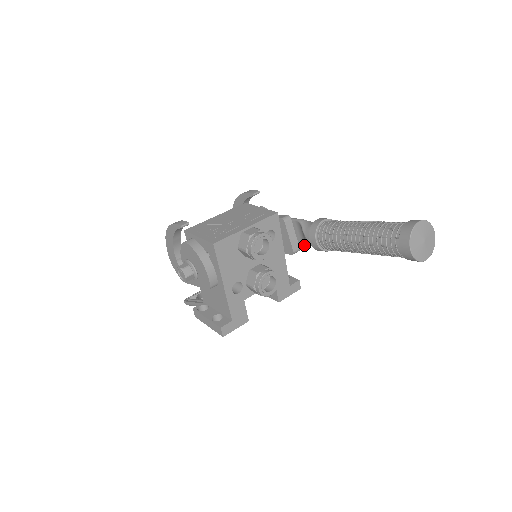
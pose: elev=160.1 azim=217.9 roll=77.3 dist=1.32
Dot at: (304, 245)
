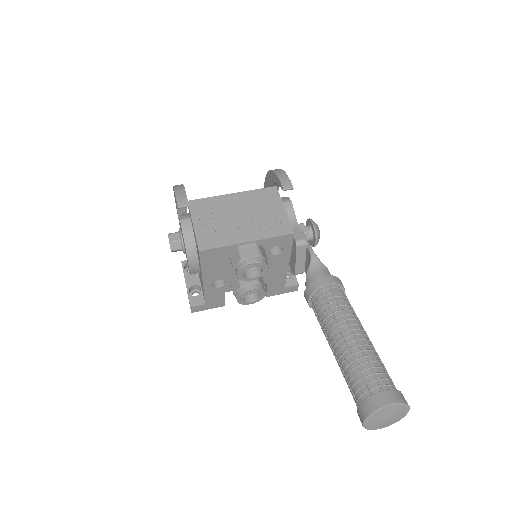
Dot at: occluded
